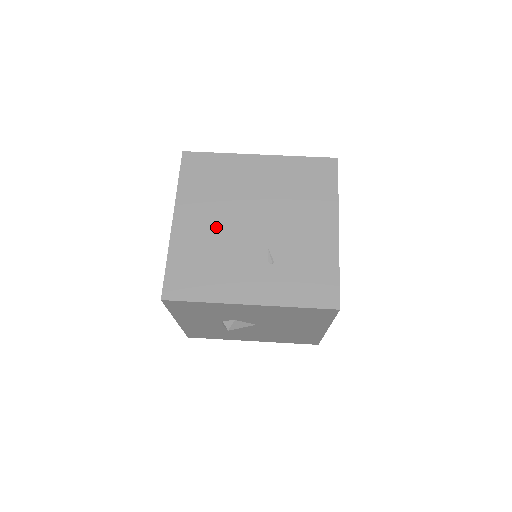
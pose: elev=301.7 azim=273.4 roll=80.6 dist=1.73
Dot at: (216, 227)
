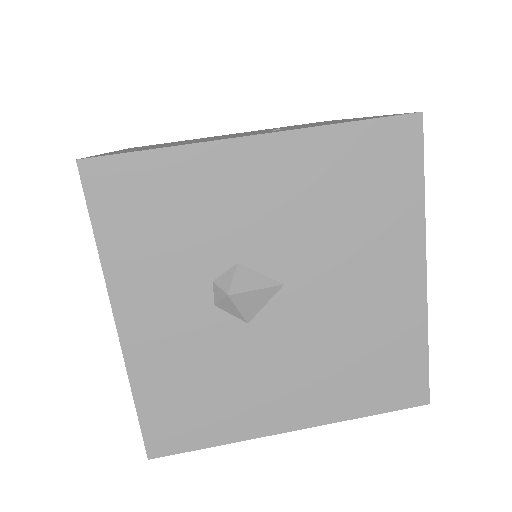
Dot at: occluded
